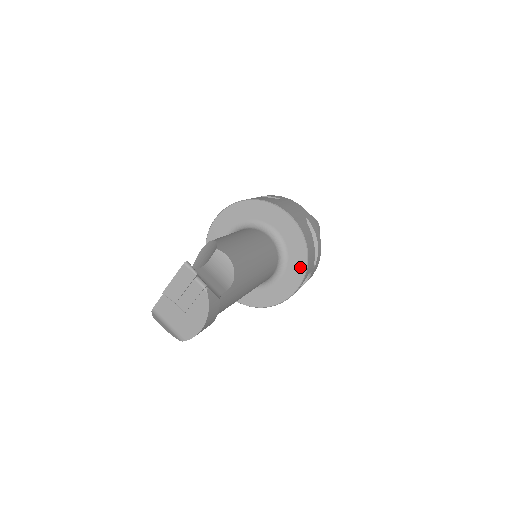
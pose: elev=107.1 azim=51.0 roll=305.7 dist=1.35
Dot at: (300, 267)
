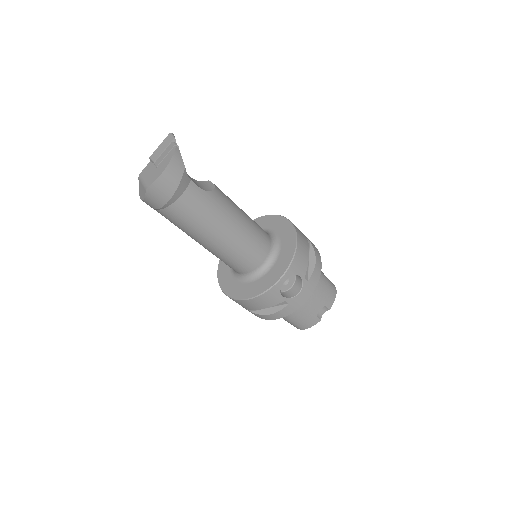
Dot at: (287, 259)
